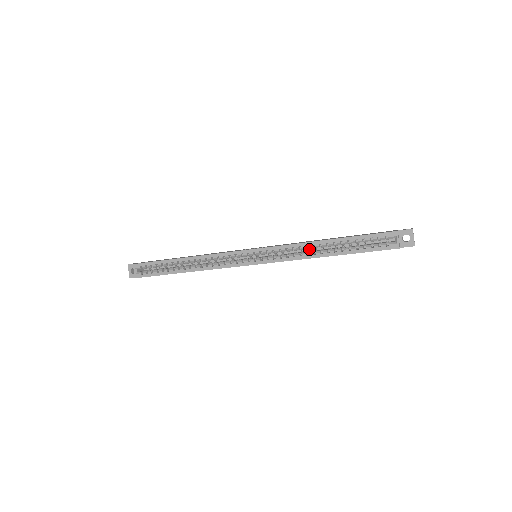
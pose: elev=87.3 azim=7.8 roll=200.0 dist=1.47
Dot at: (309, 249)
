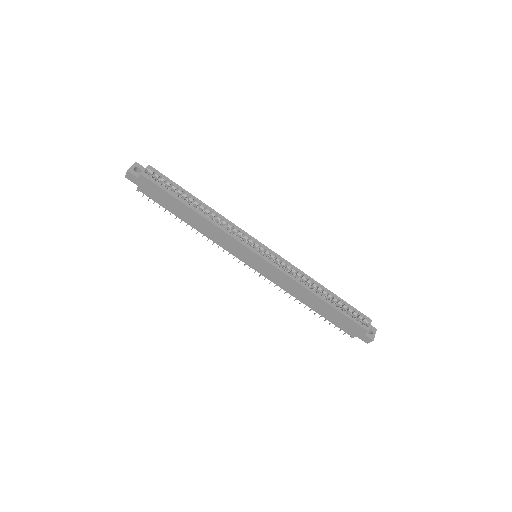
Dot at: occluded
